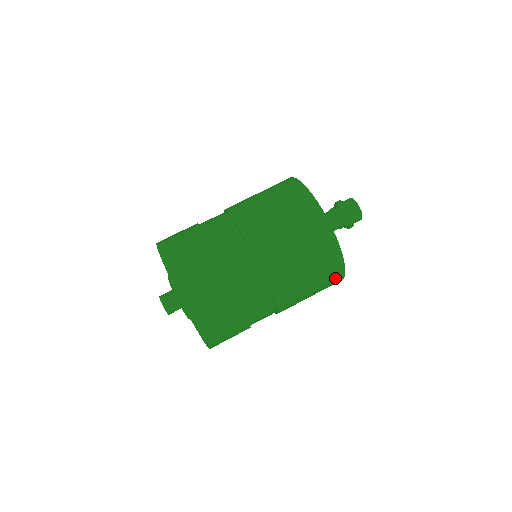
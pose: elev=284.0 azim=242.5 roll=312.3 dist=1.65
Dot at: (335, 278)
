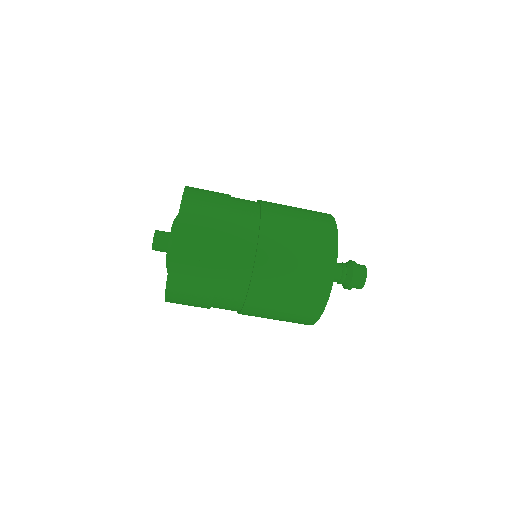
Dot at: (309, 316)
